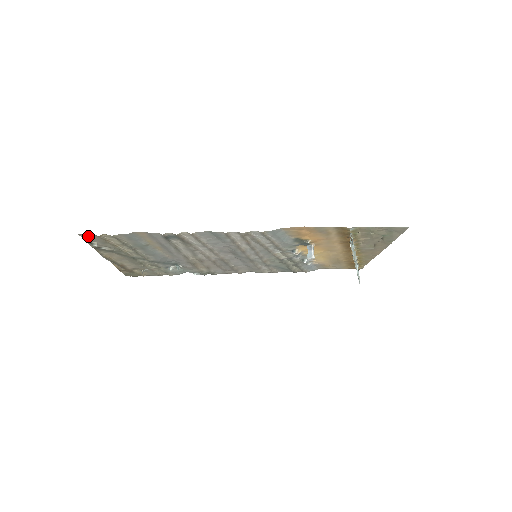
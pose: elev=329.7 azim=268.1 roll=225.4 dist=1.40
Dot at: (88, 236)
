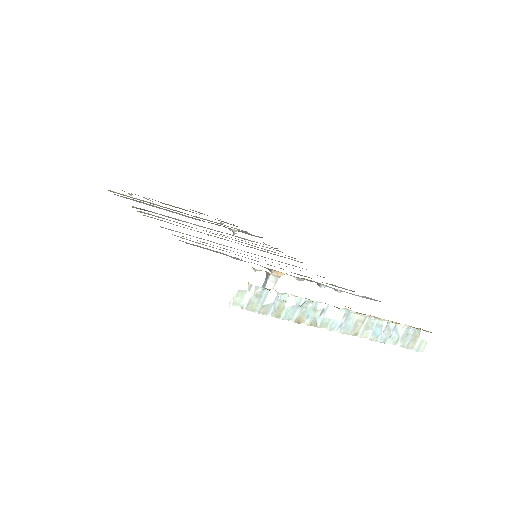
Dot at: occluded
